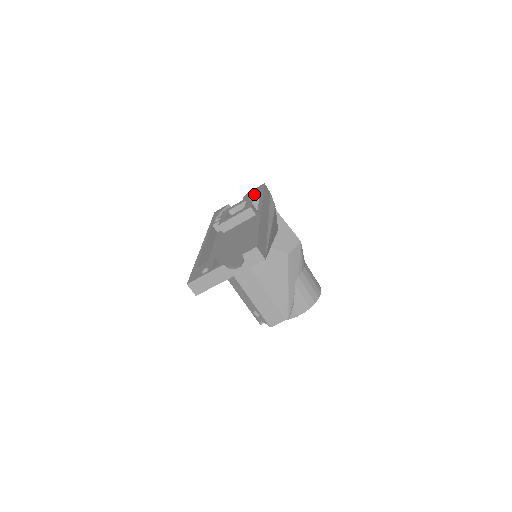
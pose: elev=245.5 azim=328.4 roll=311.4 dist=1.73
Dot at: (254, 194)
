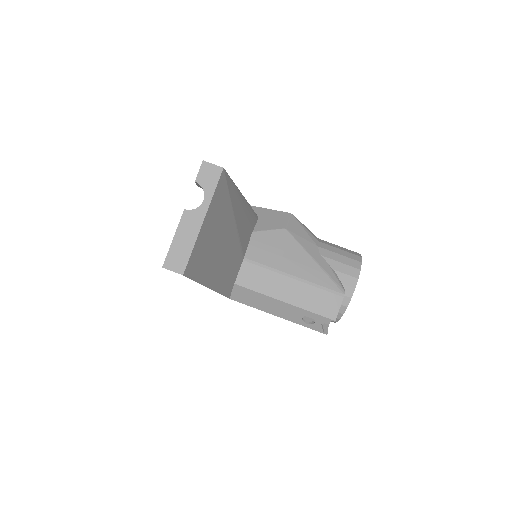
Dot at: occluded
